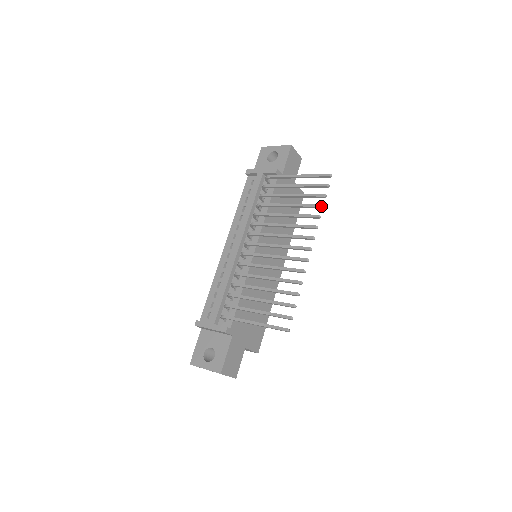
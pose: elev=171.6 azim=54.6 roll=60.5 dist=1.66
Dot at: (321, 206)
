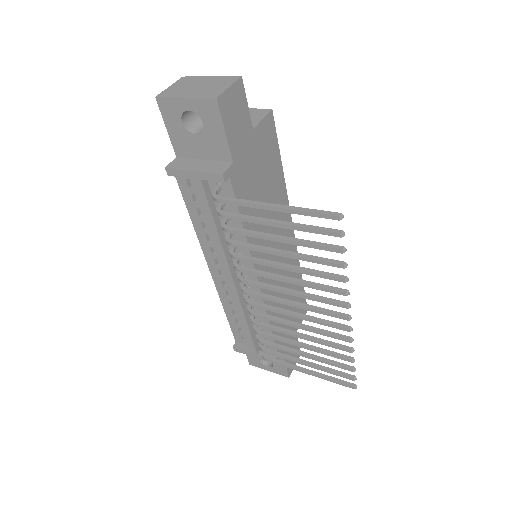
Dot at: (343, 268)
